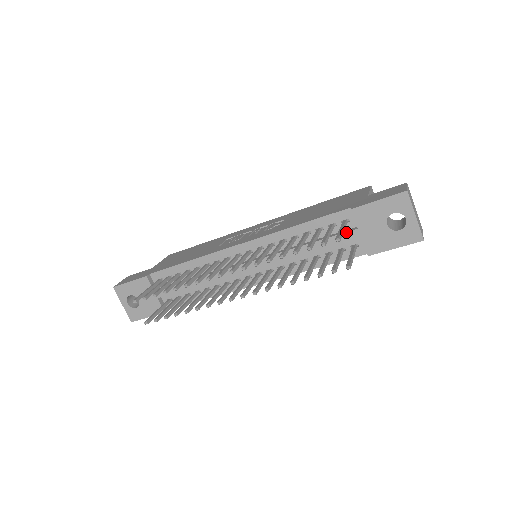
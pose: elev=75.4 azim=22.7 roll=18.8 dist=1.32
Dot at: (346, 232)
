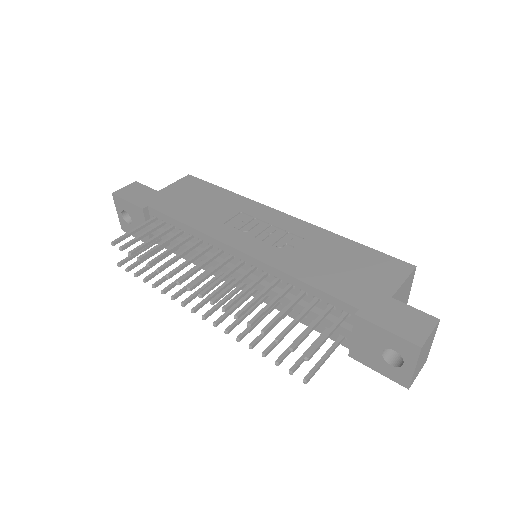
Dot at: occluded
